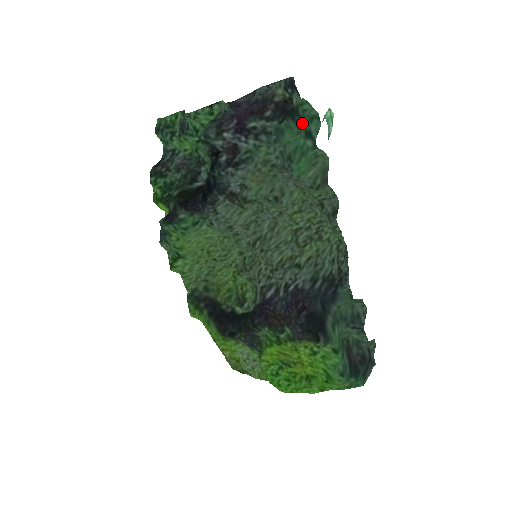
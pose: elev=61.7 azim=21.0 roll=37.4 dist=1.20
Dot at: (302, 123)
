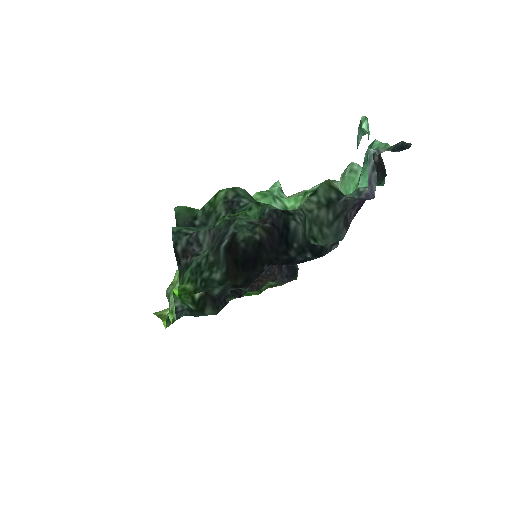
Dot at: occluded
